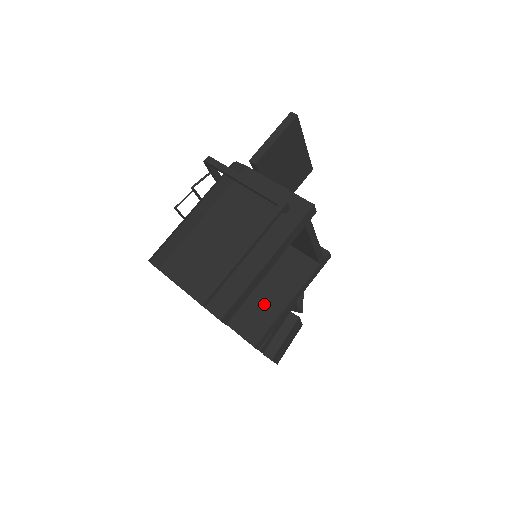
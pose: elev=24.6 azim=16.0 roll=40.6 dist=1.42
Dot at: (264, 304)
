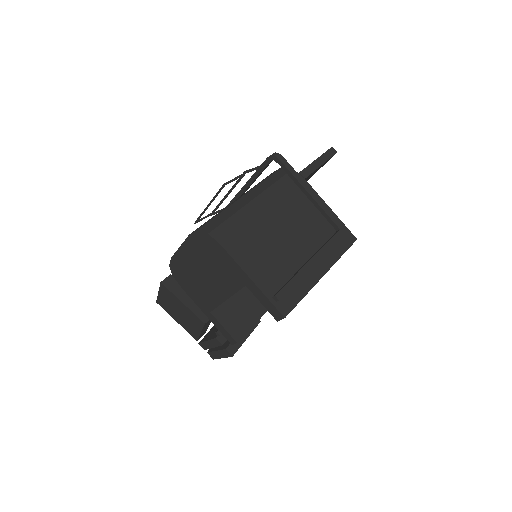
Dot at: (248, 303)
